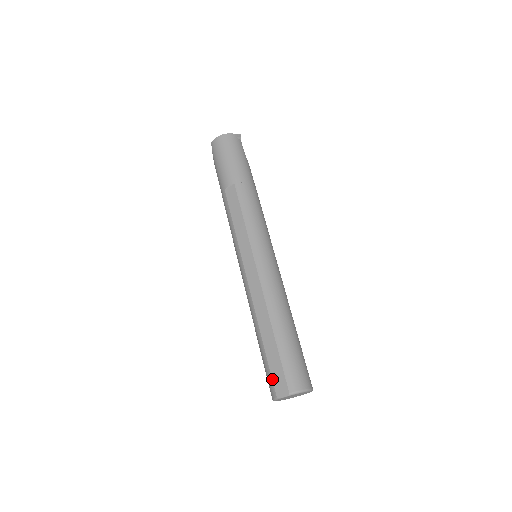
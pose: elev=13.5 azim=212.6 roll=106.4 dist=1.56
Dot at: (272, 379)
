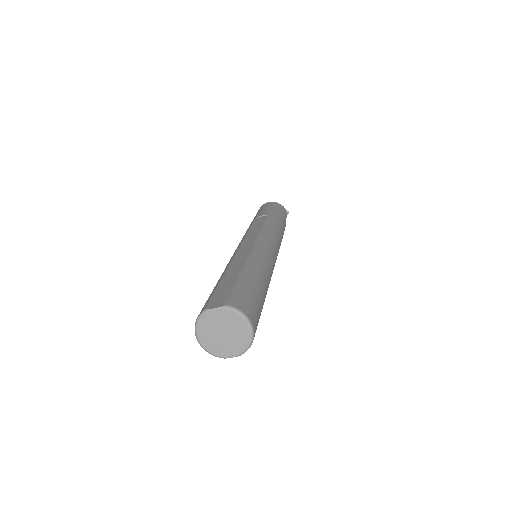
Dot at: (212, 297)
